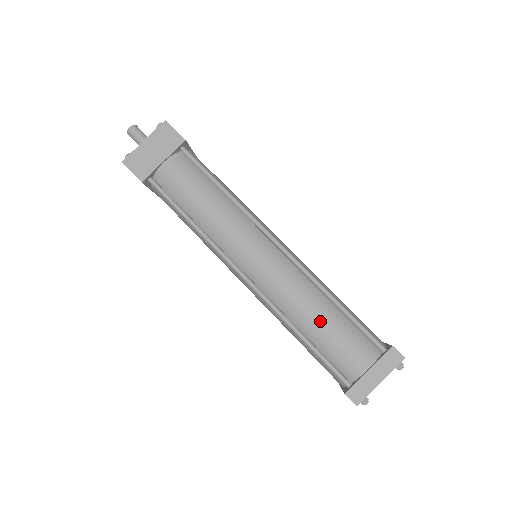
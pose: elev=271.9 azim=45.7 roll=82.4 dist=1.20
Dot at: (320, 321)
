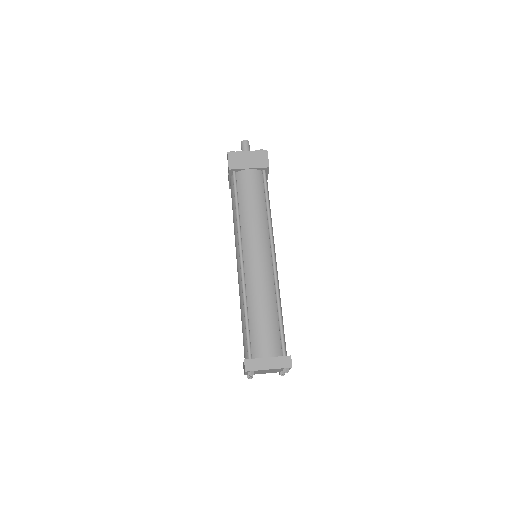
Dot at: (263, 312)
